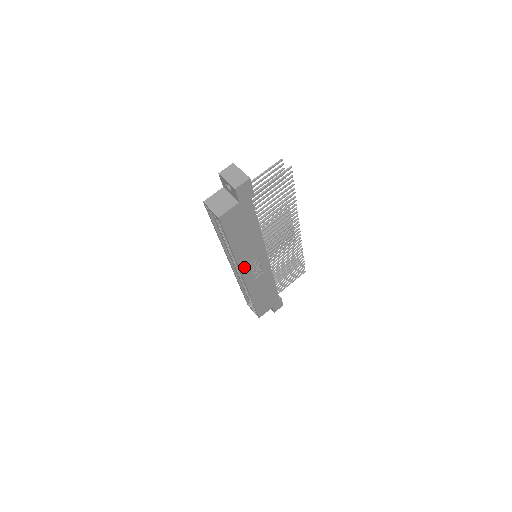
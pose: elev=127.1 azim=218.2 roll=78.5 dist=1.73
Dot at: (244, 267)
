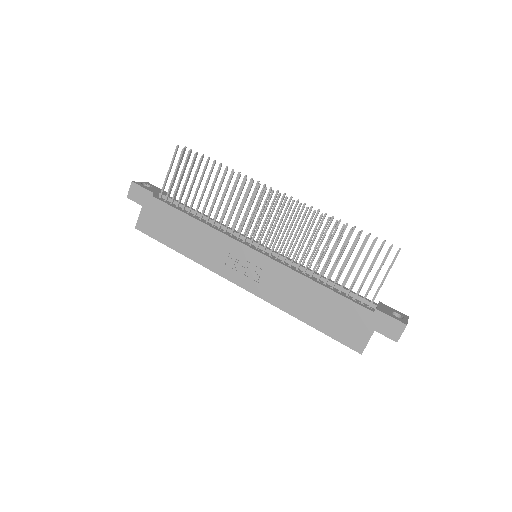
Dot at: (224, 271)
